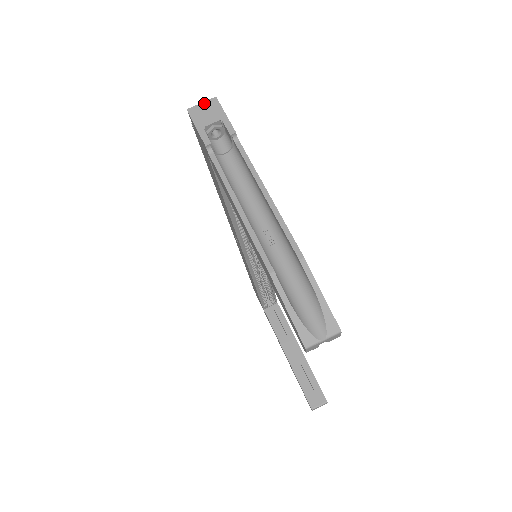
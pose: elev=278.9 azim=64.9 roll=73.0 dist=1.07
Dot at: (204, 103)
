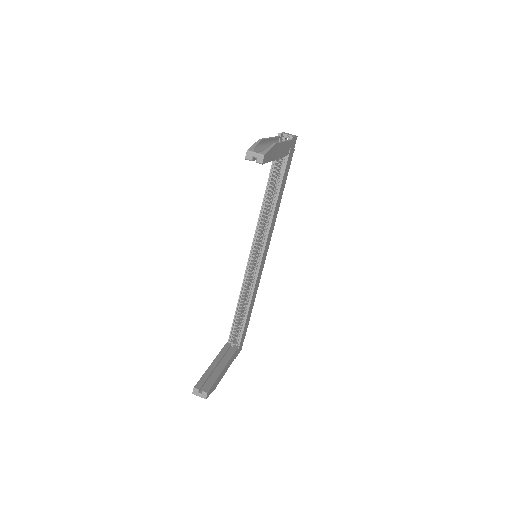
Dot at: occluded
